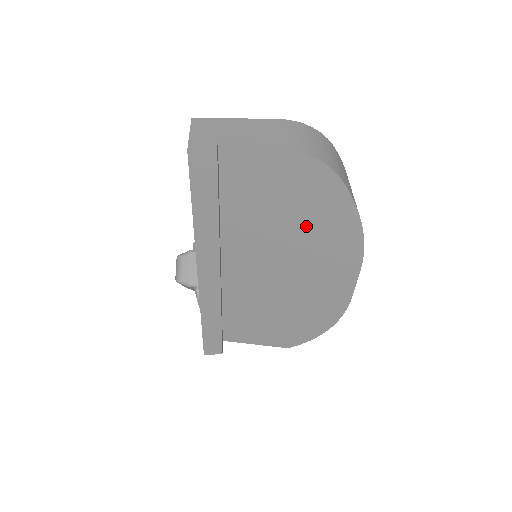
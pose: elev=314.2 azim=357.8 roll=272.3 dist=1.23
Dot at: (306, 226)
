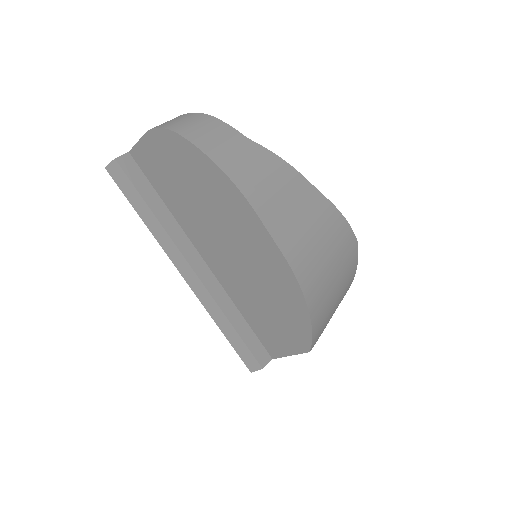
Dot at: (202, 192)
